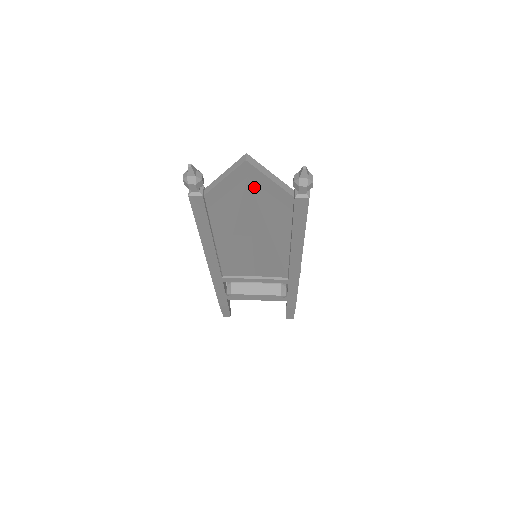
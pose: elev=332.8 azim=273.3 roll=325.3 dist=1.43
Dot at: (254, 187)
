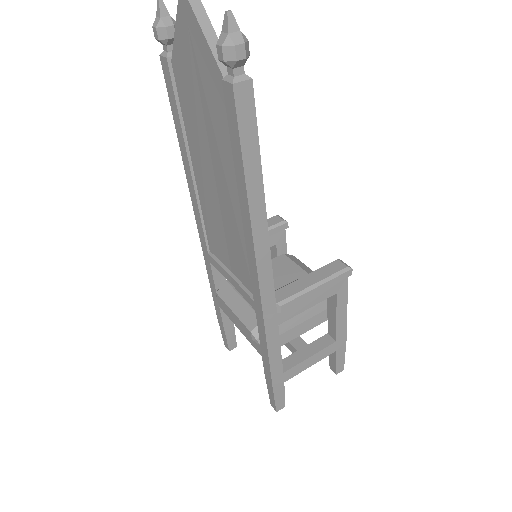
Dot at: (196, 50)
